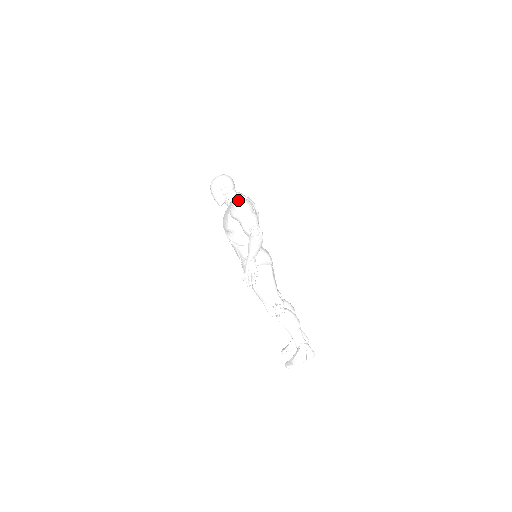
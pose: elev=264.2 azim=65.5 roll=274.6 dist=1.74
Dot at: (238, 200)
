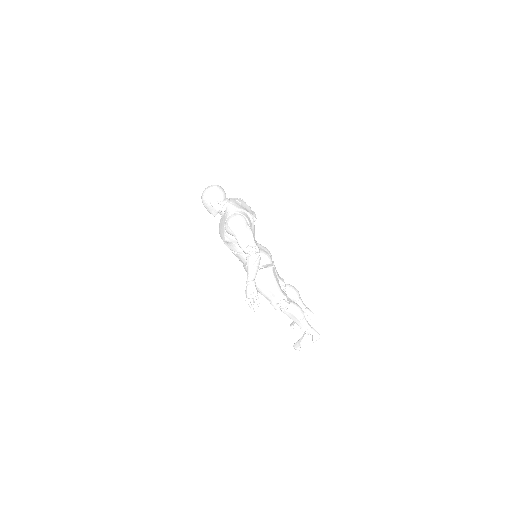
Dot at: (231, 216)
